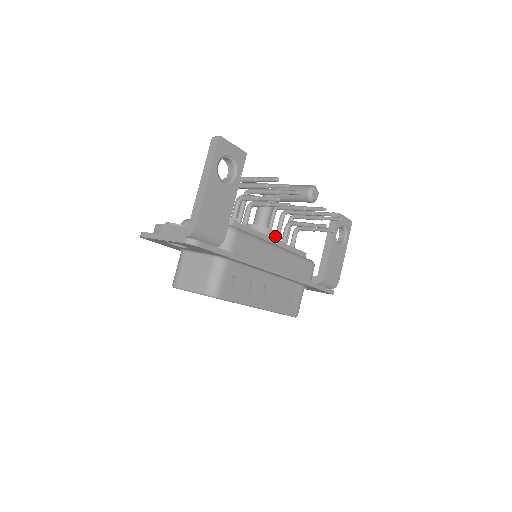
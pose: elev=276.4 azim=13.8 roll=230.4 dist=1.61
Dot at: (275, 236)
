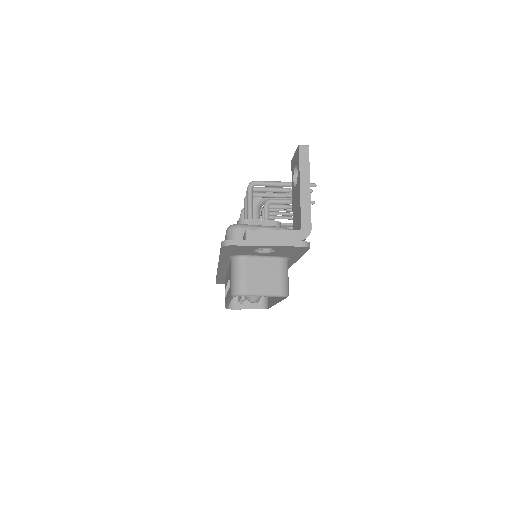
Dot at: occluded
